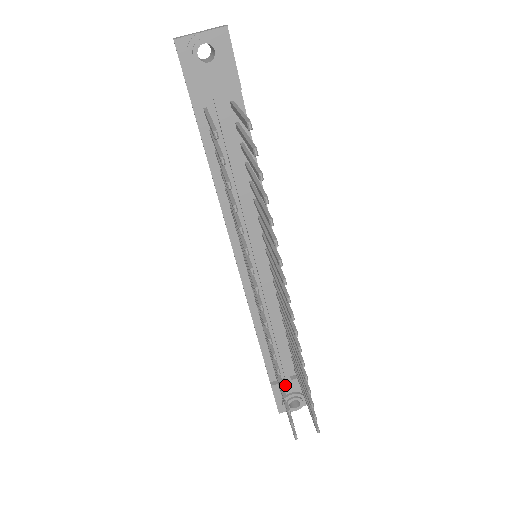
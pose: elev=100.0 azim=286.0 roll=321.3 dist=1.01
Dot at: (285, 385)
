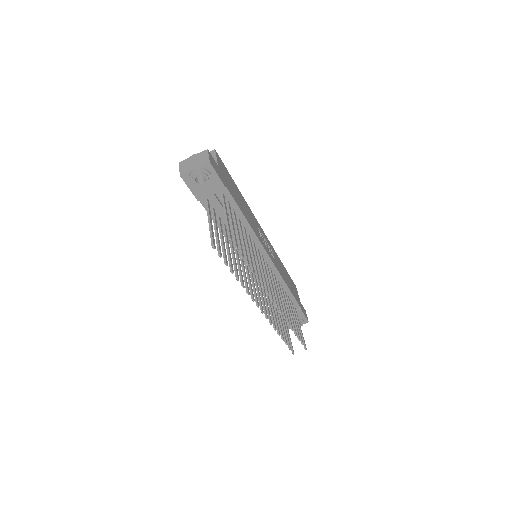
Dot at: occluded
